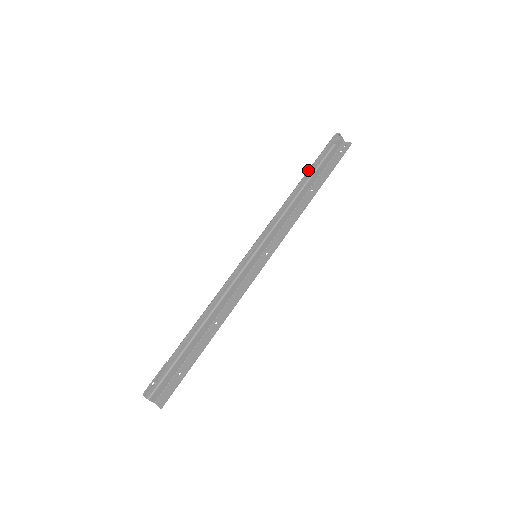
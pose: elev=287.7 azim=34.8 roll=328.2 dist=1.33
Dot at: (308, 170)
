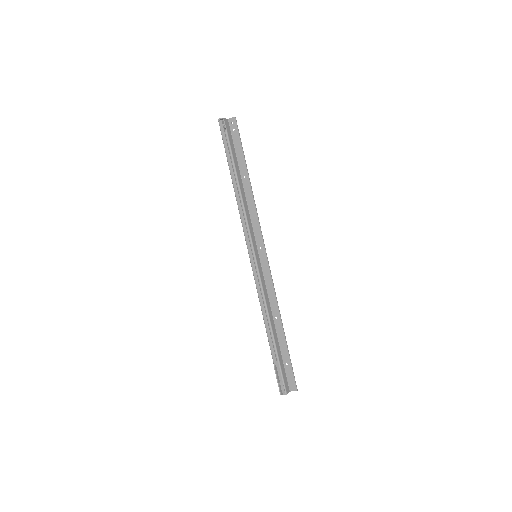
Dot at: (229, 167)
